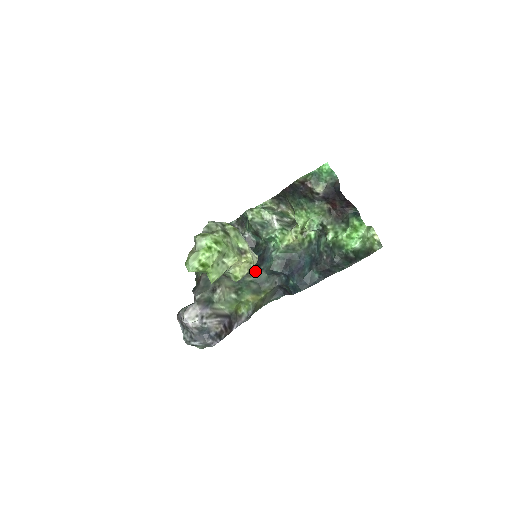
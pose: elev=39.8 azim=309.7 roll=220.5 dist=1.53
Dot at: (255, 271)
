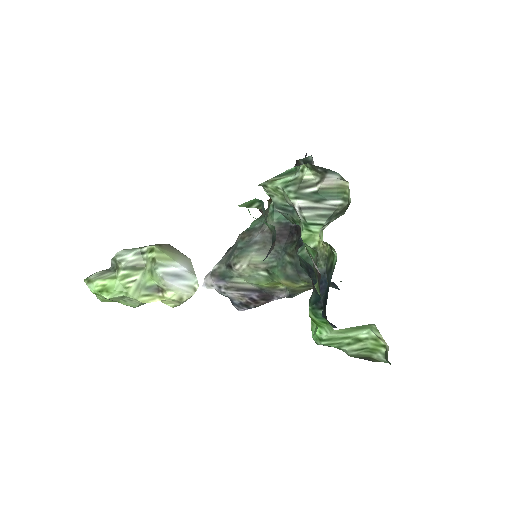
Dot at: (295, 253)
